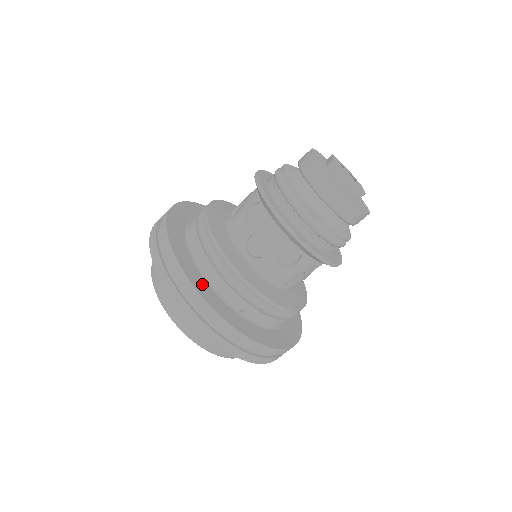
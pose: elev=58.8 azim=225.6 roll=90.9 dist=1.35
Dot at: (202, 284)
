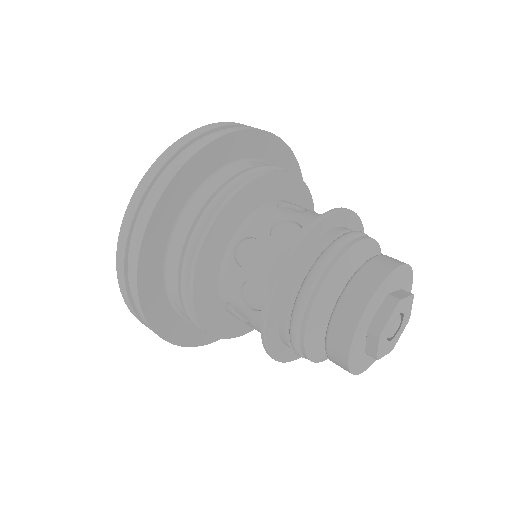
Dot at: (162, 311)
